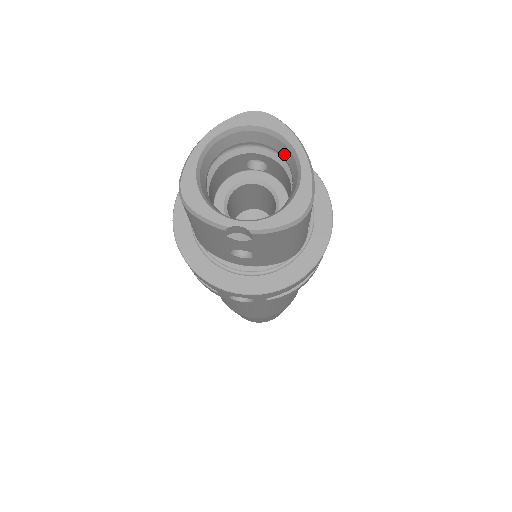
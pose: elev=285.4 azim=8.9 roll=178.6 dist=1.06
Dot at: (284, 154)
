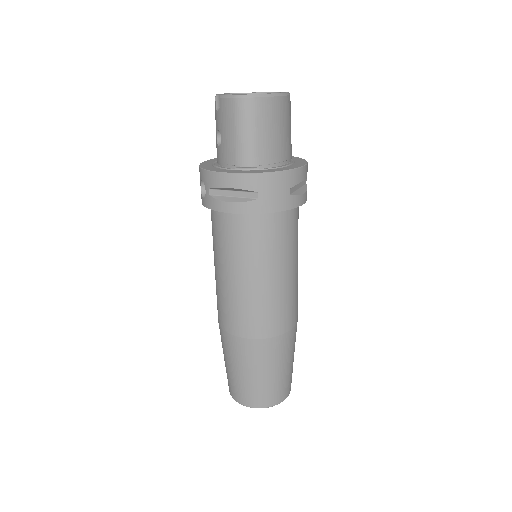
Dot at: occluded
